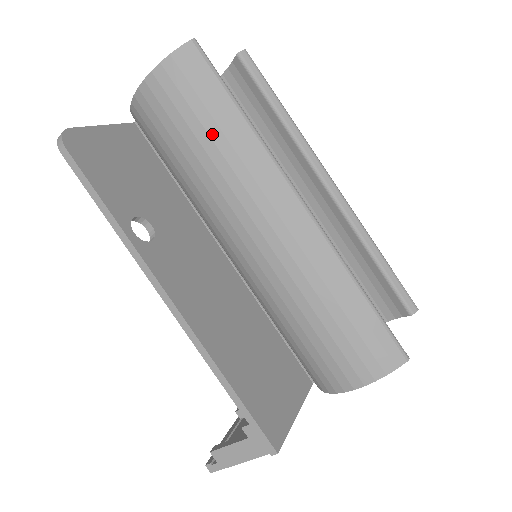
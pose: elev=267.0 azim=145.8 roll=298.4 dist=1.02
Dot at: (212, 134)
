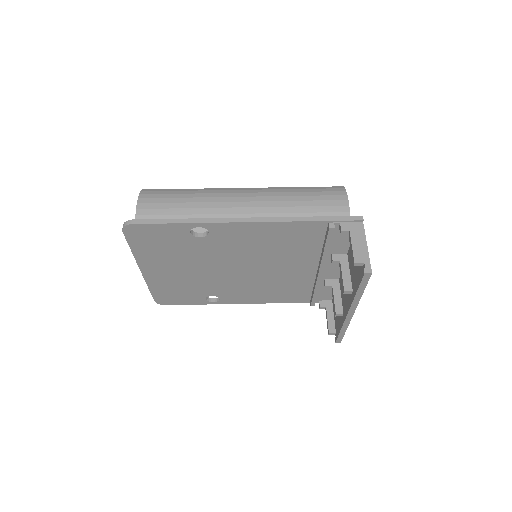
Dot at: (185, 197)
